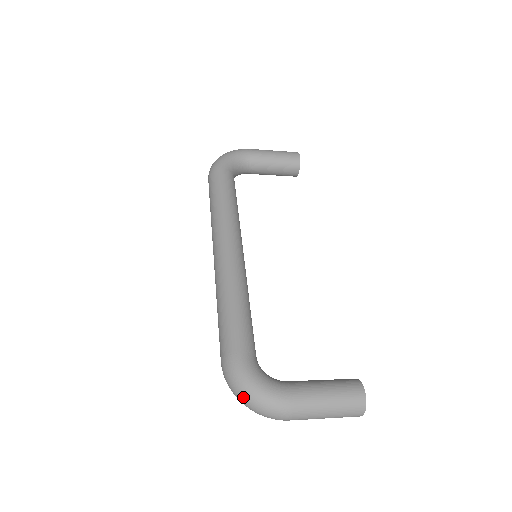
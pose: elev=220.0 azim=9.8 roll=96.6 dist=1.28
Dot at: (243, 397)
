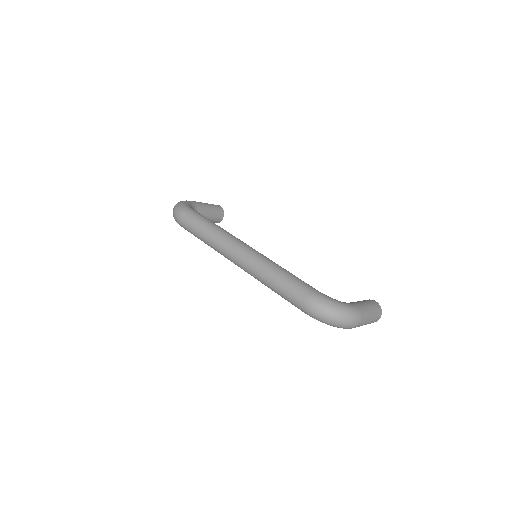
Dot at: (336, 313)
